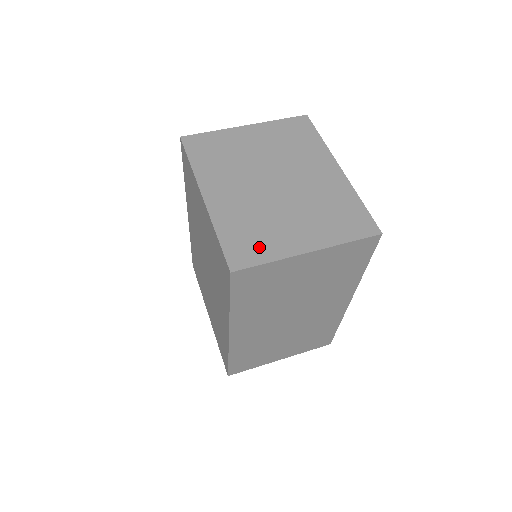
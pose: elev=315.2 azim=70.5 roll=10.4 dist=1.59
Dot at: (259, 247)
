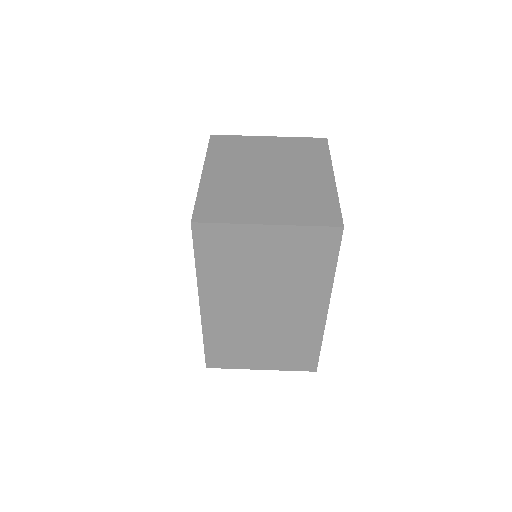
Dot at: (226, 212)
